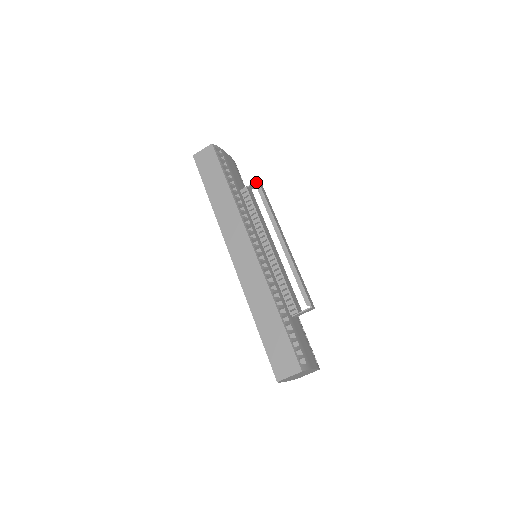
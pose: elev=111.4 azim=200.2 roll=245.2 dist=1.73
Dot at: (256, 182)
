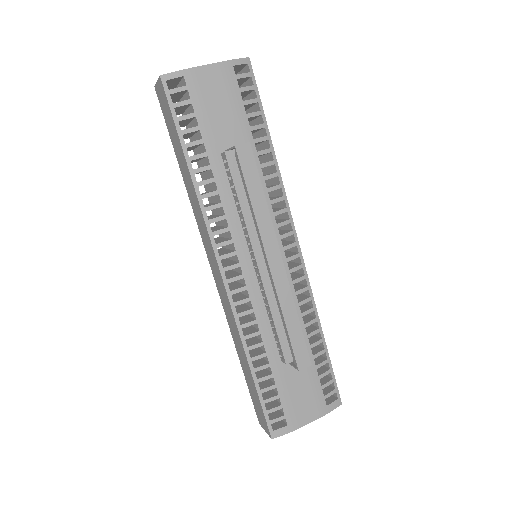
Dot at: (234, 147)
